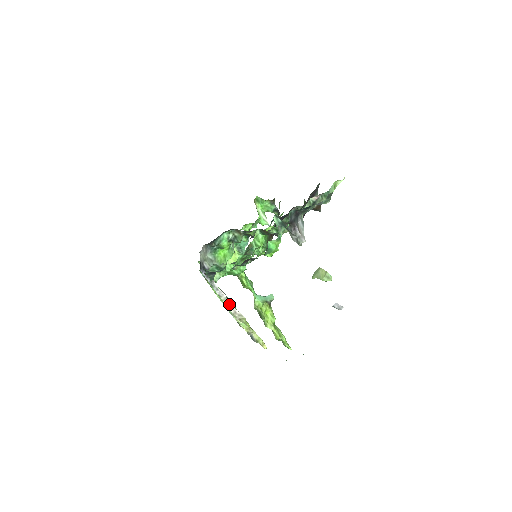
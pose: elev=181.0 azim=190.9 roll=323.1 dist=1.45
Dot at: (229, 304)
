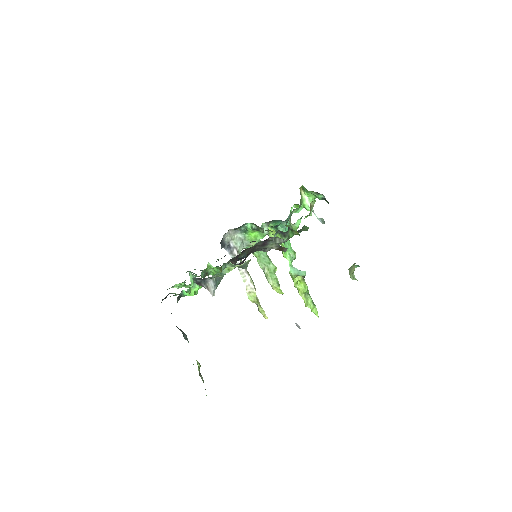
Dot at: (246, 277)
